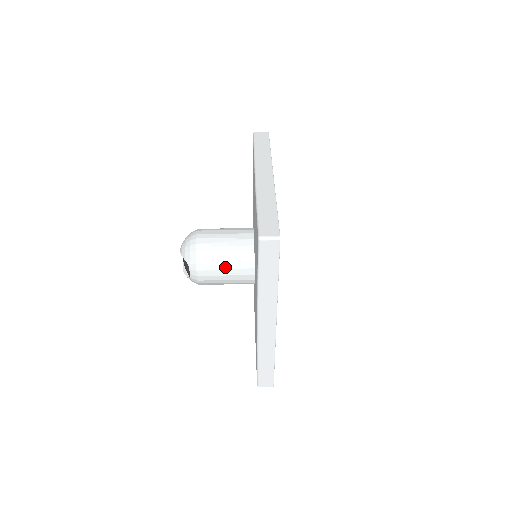
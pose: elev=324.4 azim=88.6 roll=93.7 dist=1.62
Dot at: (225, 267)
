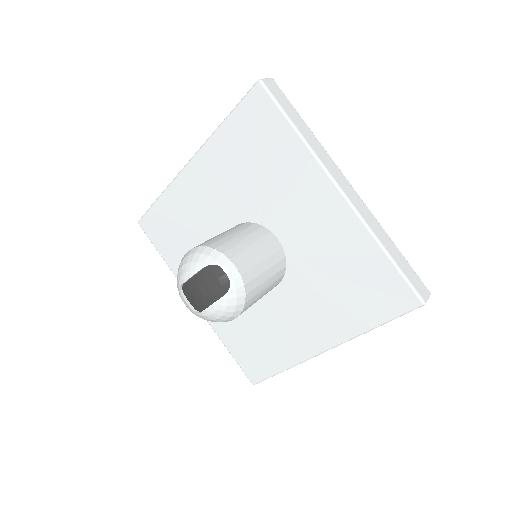
Dot at: (249, 243)
